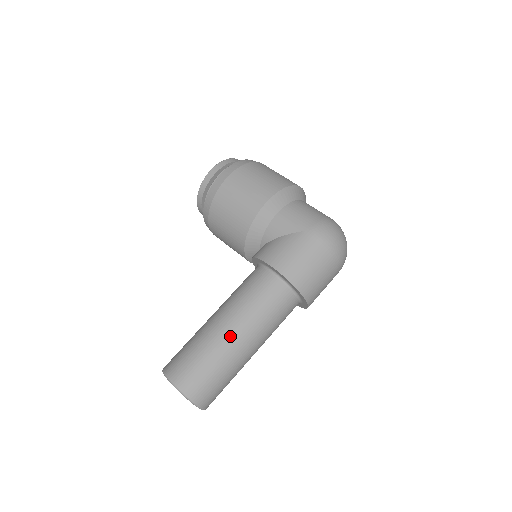
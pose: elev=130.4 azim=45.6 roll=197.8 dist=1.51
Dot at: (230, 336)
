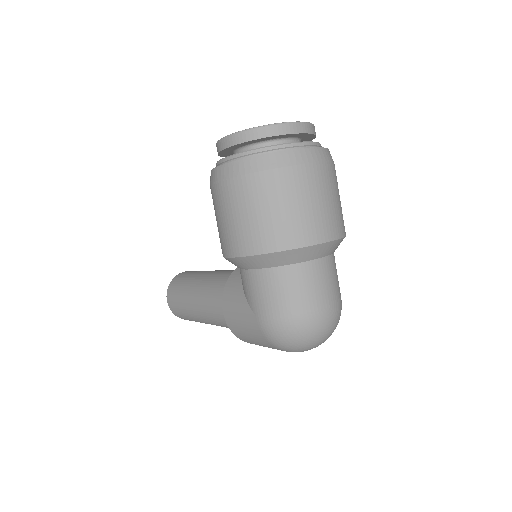
Dot at: (197, 314)
